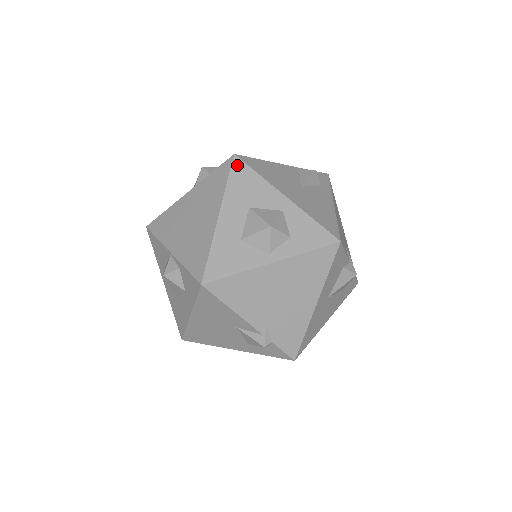
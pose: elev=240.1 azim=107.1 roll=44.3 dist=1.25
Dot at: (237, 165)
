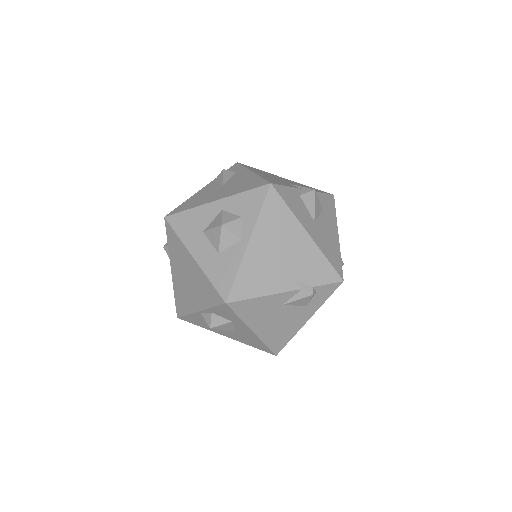
Dot at: (172, 220)
